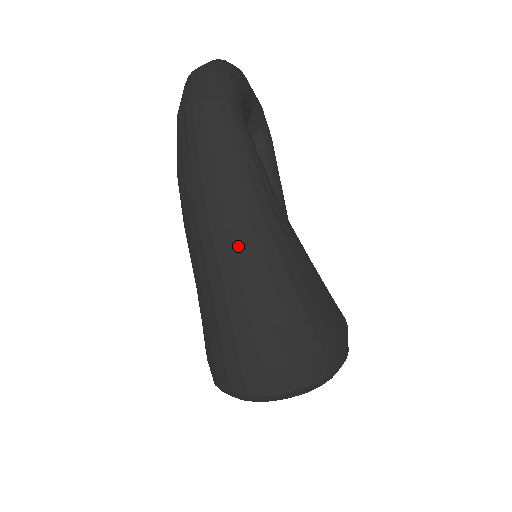
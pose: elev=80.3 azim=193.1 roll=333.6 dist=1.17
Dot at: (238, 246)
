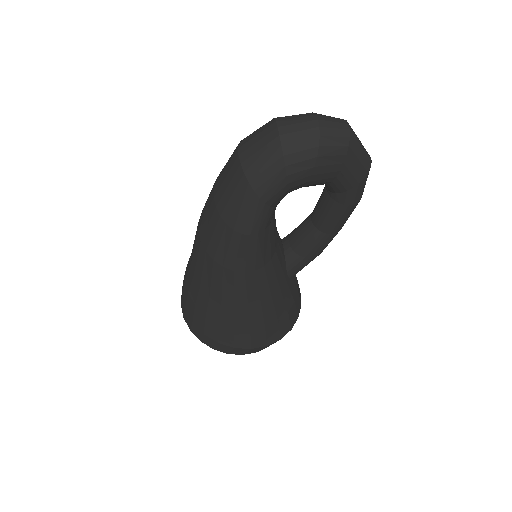
Dot at: (201, 262)
